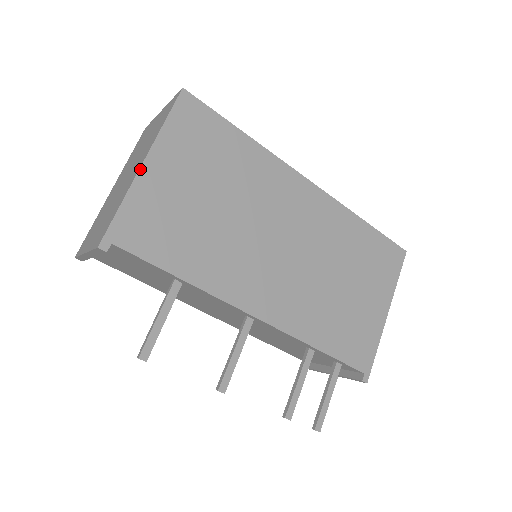
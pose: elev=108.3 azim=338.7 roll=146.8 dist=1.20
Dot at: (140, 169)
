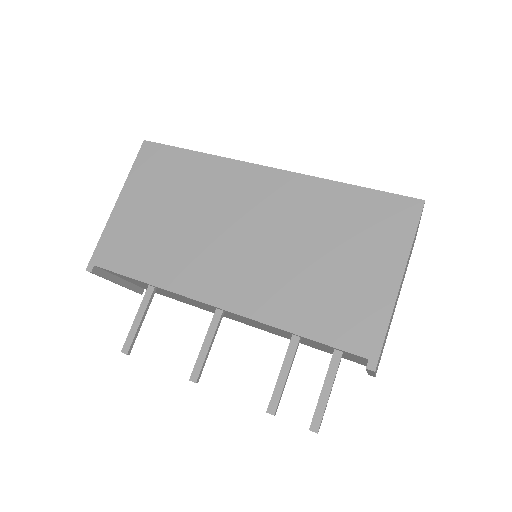
Dot at: (114, 208)
